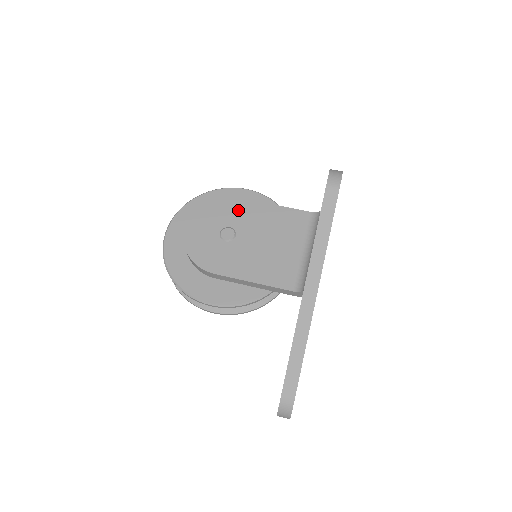
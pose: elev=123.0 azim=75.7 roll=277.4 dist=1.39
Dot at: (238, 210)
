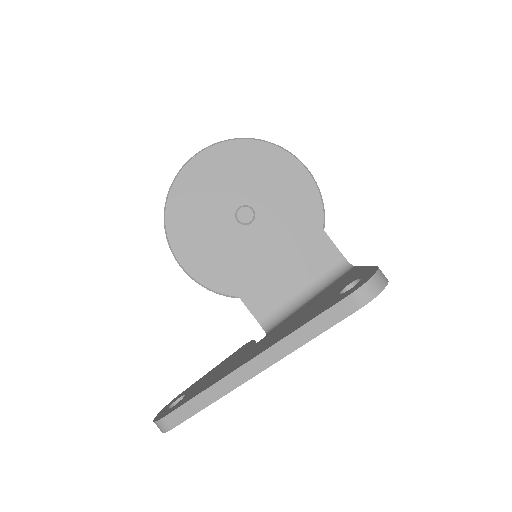
Dot at: (276, 196)
